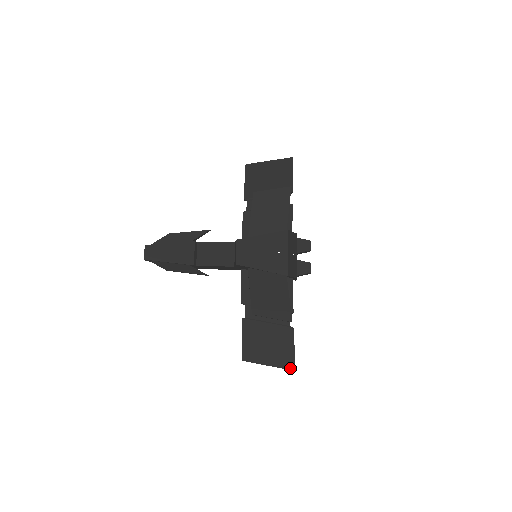
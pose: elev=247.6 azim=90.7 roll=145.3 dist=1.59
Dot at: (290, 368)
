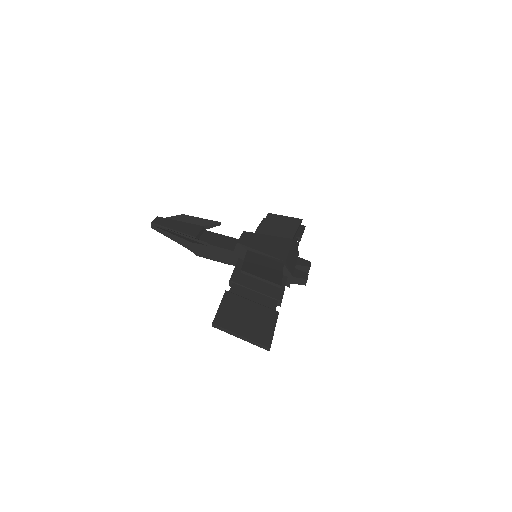
Dot at: (265, 344)
